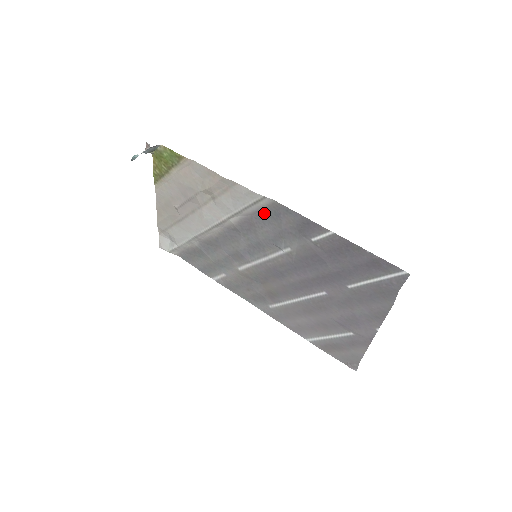
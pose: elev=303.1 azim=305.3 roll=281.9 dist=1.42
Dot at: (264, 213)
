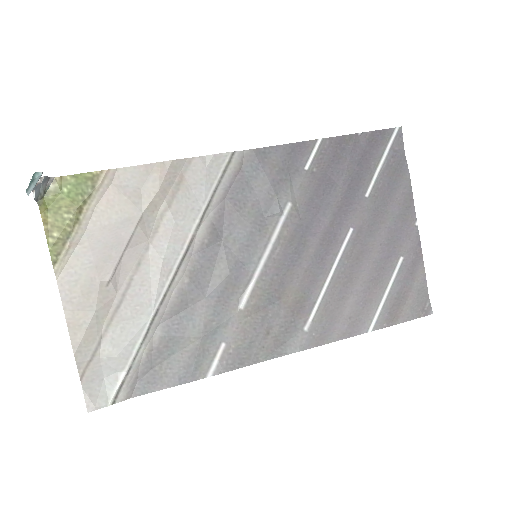
Dot at: (239, 181)
